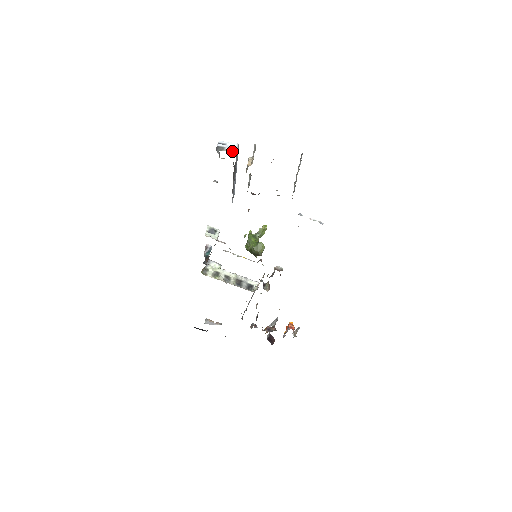
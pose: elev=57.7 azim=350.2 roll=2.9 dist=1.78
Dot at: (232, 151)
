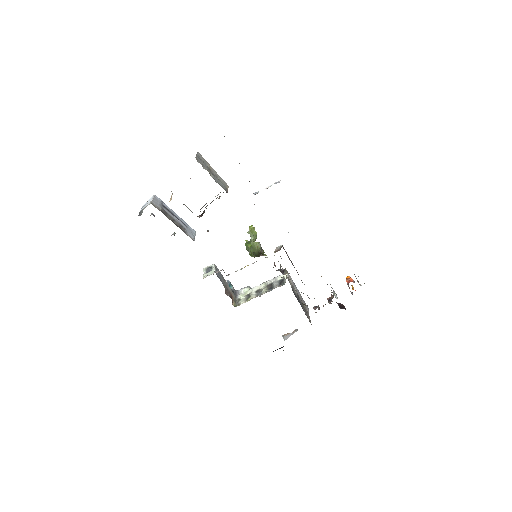
Dot at: occluded
